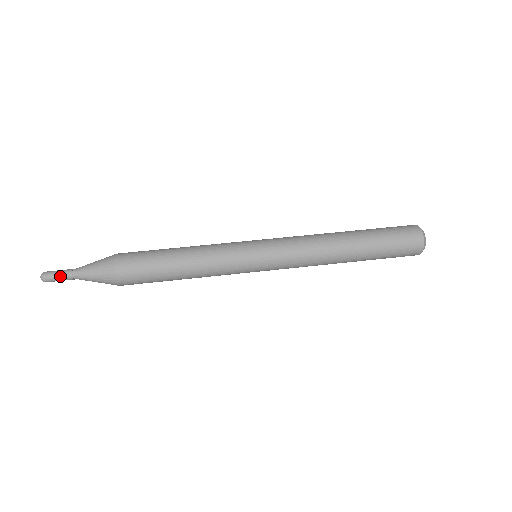
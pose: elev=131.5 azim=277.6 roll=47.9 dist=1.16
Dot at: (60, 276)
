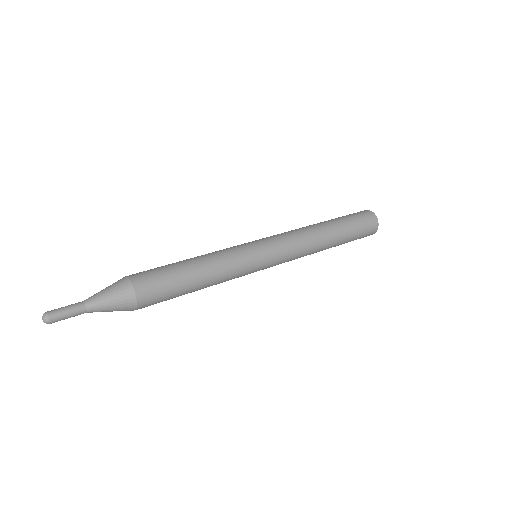
Dot at: (67, 308)
